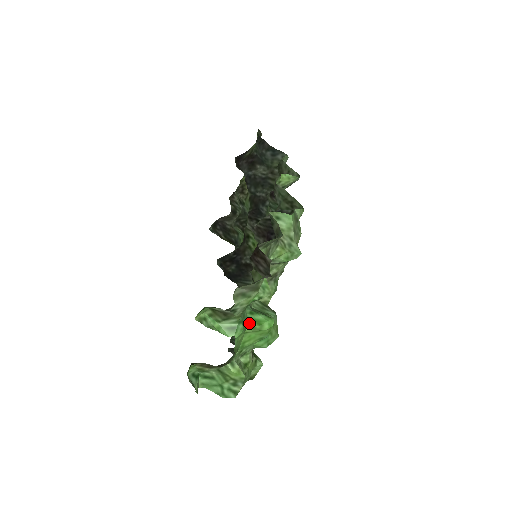
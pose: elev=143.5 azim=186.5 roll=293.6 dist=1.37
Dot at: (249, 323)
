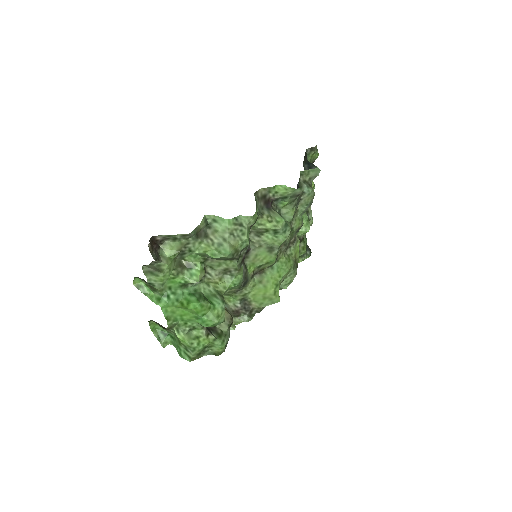
Dot at: (182, 300)
